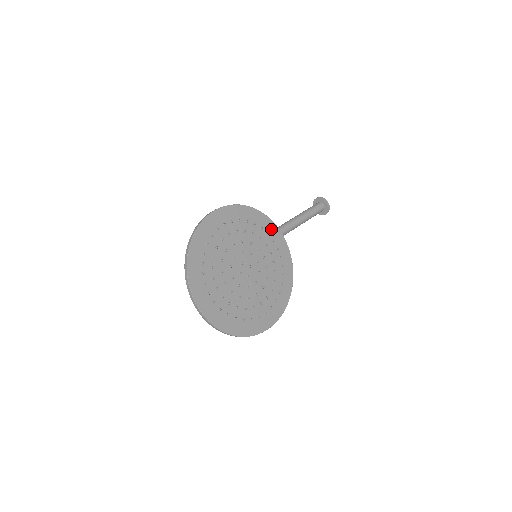
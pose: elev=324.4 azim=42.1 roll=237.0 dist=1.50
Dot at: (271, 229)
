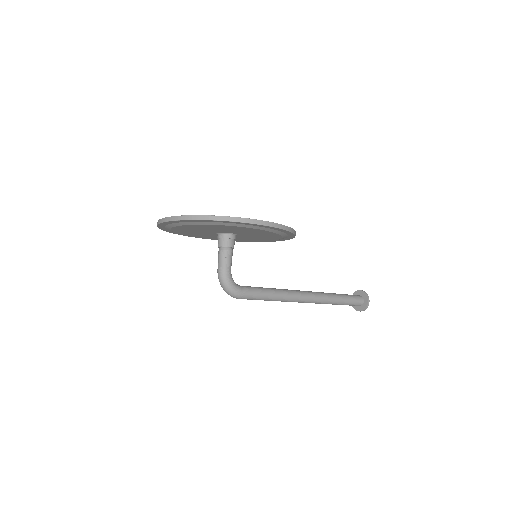
Dot at: occluded
